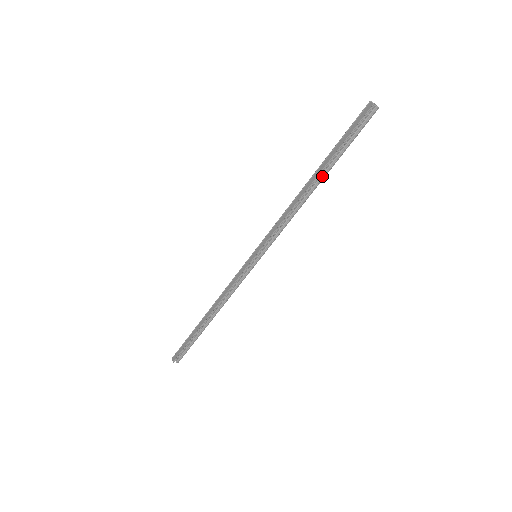
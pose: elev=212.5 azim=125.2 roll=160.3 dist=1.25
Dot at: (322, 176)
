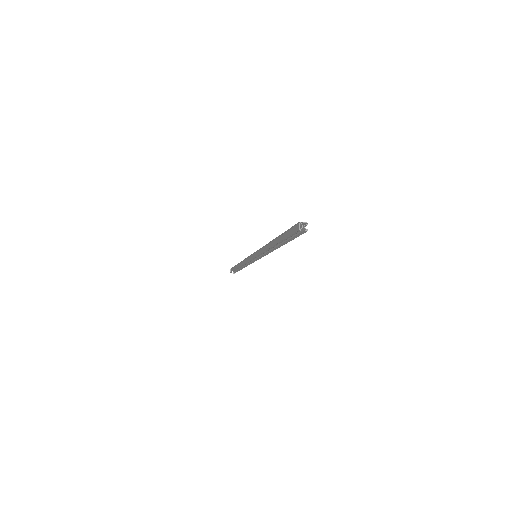
Dot at: (280, 244)
